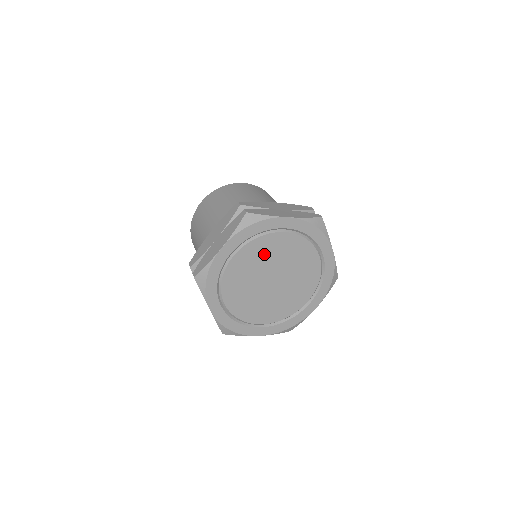
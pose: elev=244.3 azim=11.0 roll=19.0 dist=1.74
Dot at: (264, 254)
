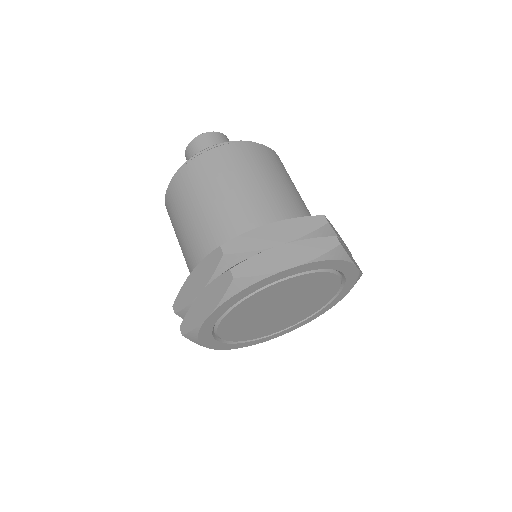
Dot at: (265, 300)
